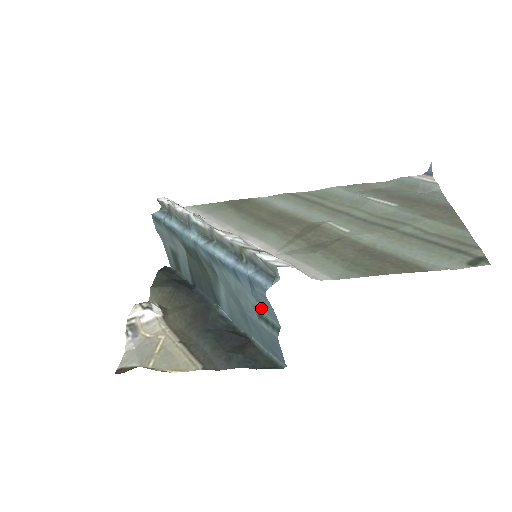
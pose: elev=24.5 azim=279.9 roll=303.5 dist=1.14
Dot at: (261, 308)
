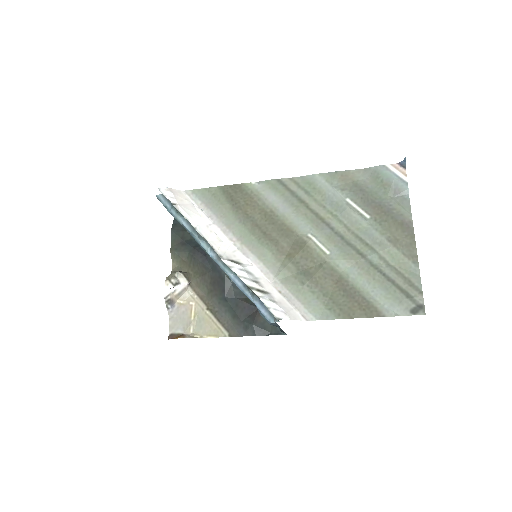
Dot at: occluded
